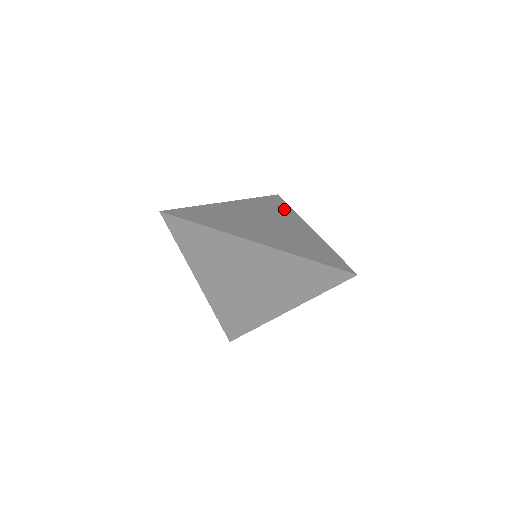
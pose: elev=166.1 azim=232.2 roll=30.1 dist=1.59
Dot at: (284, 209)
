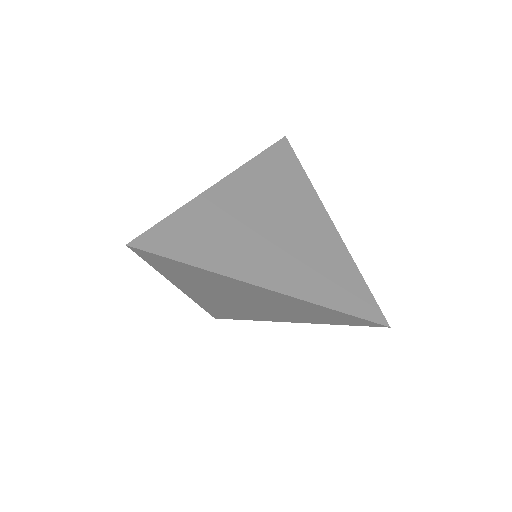
Dot at: (295, 178)
